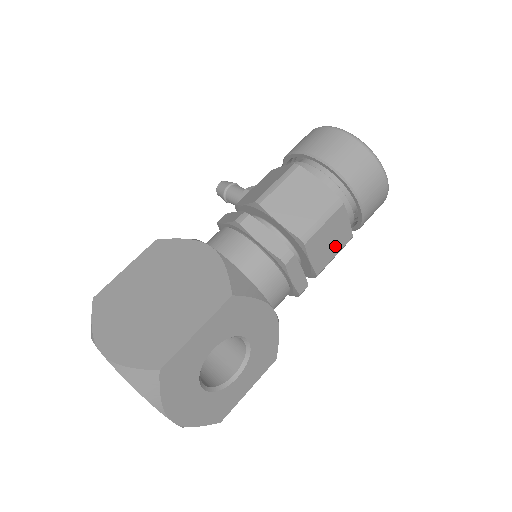
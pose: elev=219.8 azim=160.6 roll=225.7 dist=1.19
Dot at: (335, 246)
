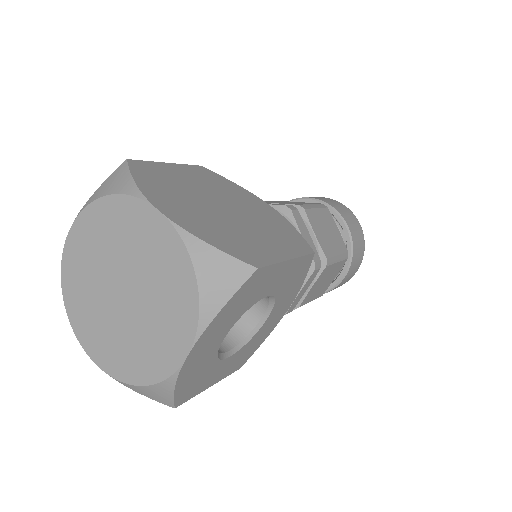
Dot at: (318, 292)
